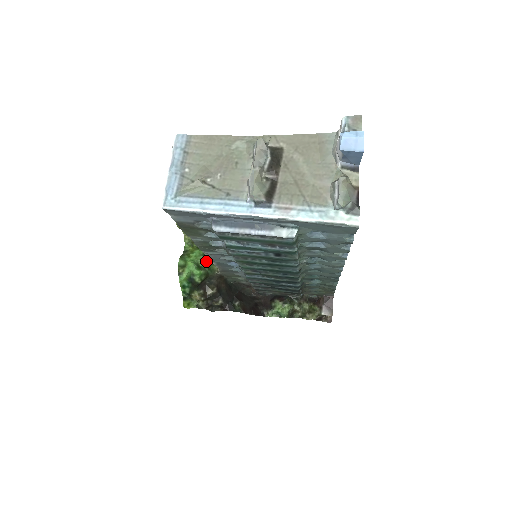
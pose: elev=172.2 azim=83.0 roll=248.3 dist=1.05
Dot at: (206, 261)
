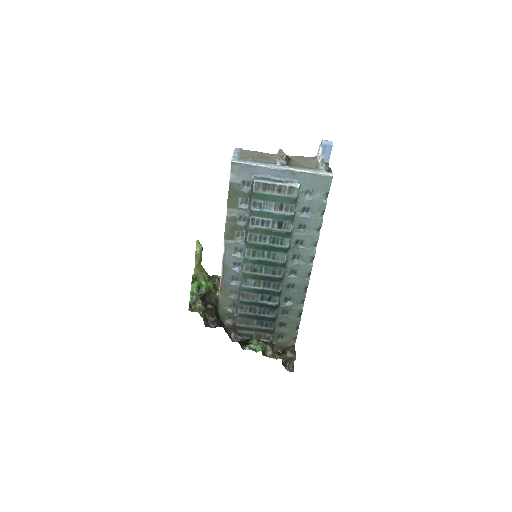
Dot at: (210, 283)
